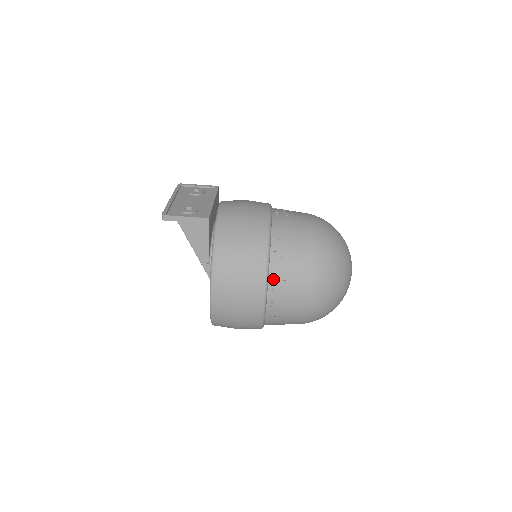
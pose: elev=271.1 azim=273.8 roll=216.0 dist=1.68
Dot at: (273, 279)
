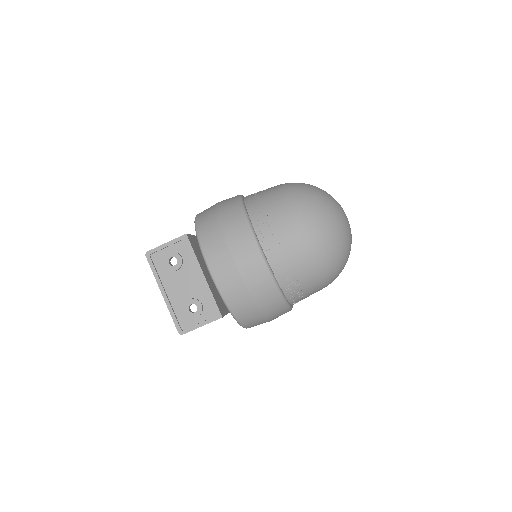
Dot at: (294, 302)
